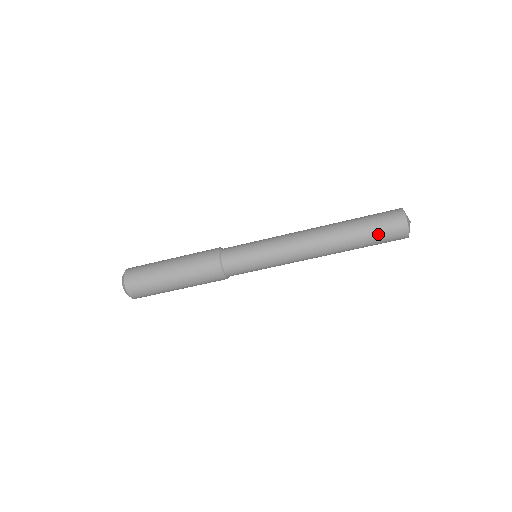
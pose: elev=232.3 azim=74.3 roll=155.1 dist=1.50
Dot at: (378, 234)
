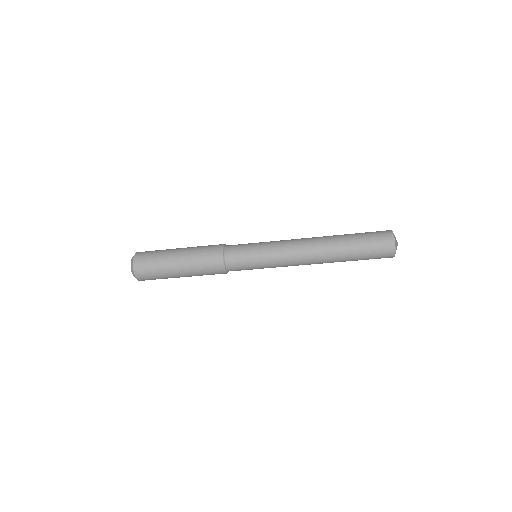
Dot at: (368, 252)
